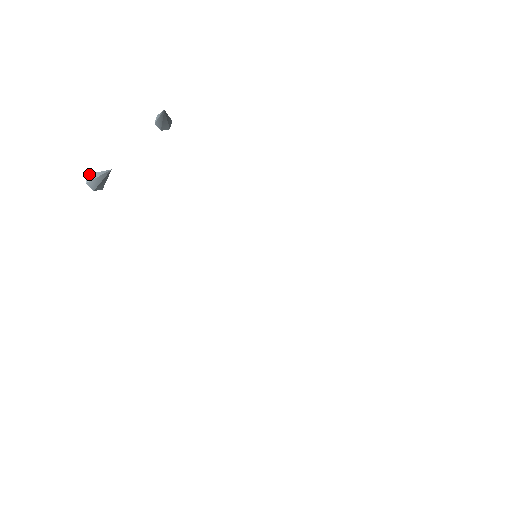
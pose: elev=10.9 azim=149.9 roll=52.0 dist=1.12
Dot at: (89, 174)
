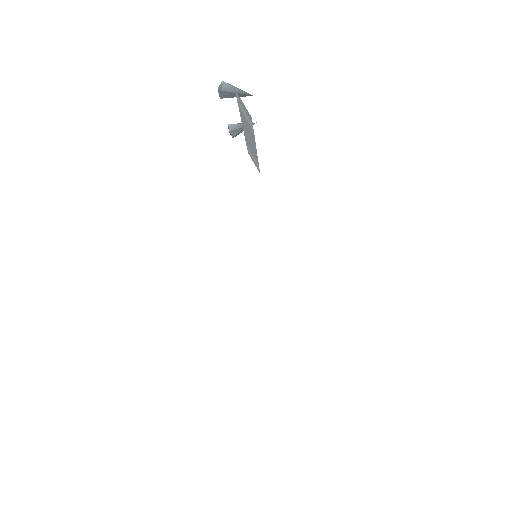
Dot at: occluded
